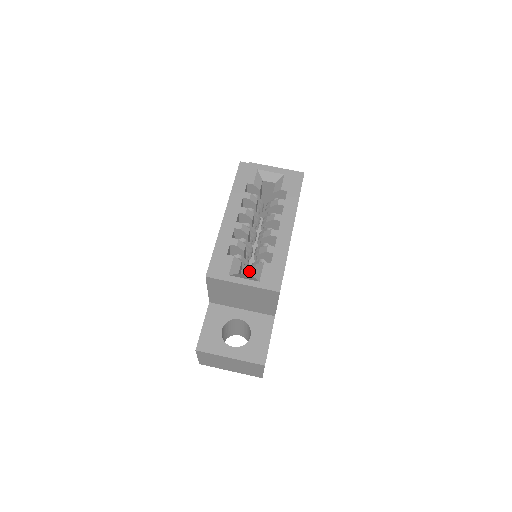
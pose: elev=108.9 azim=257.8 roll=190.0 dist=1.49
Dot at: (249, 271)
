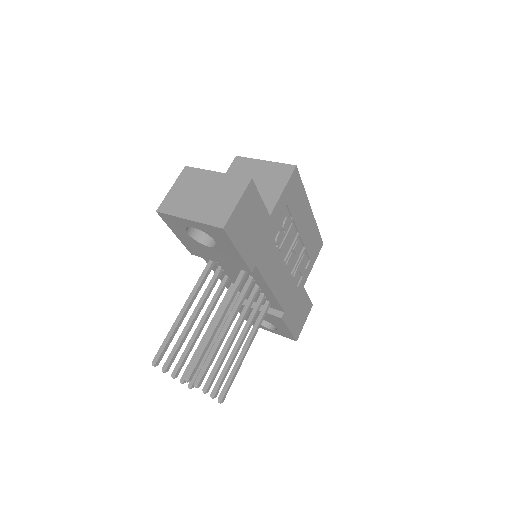
Dot at: occluded
